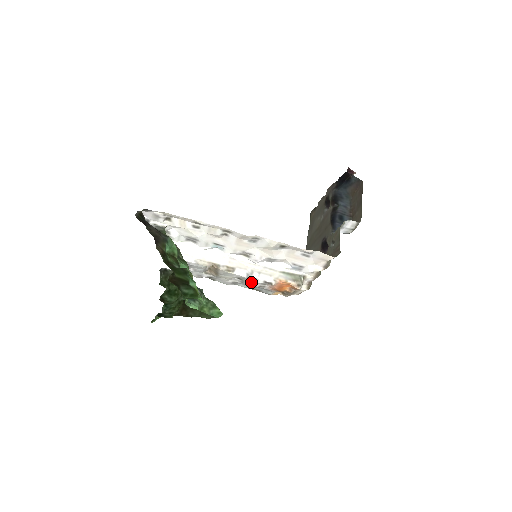
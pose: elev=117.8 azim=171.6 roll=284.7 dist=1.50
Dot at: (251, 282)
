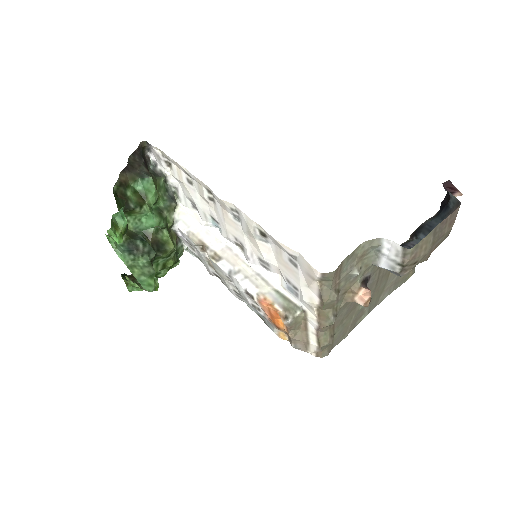
Dot at: occluded
